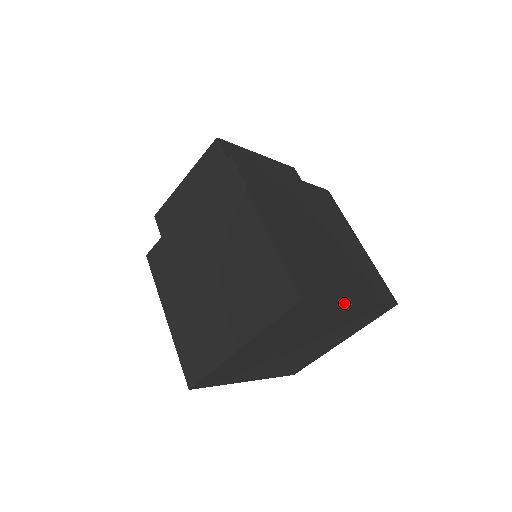
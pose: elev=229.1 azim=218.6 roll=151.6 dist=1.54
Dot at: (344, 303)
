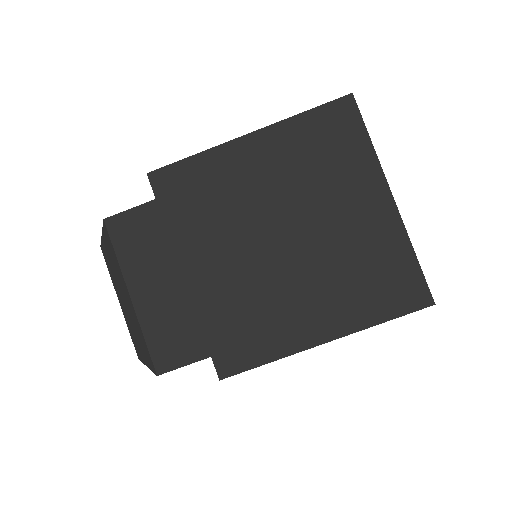
Dot at: occluded
